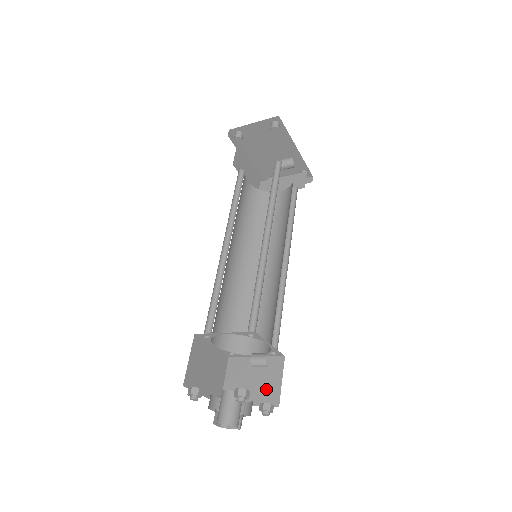
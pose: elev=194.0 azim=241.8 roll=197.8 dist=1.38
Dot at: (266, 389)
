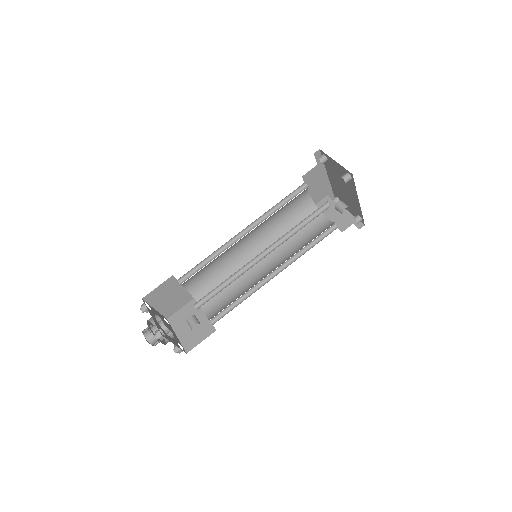
Dot at: (191, 337)
